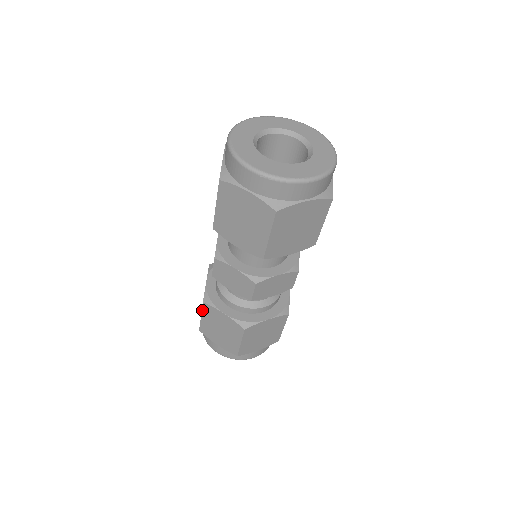
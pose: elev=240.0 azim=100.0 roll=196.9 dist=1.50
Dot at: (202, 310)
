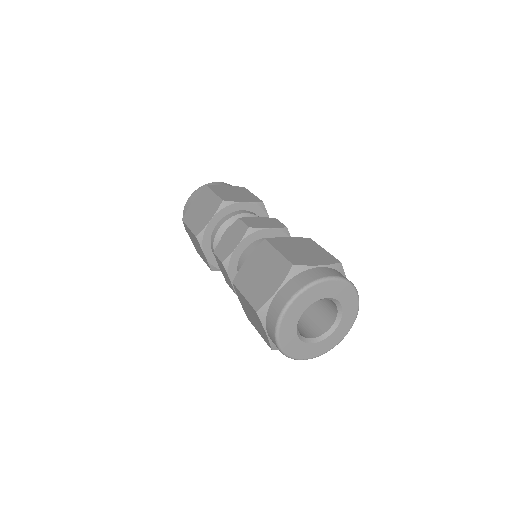
Dot at: (192, 232)
